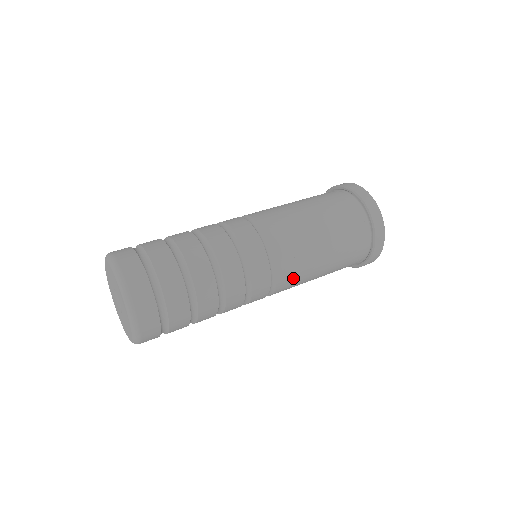
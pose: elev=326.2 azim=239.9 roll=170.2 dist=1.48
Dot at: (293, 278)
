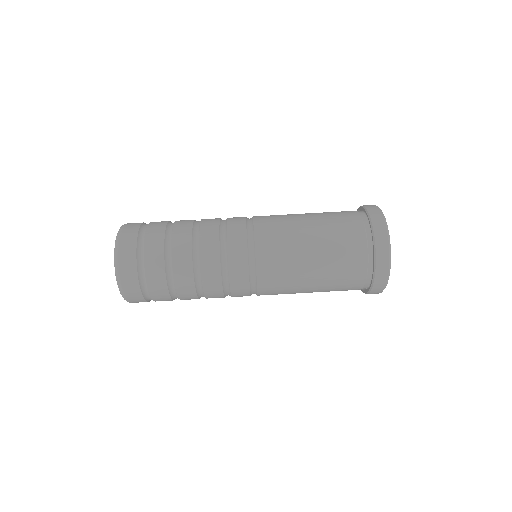
Dot at: (276, 280)
